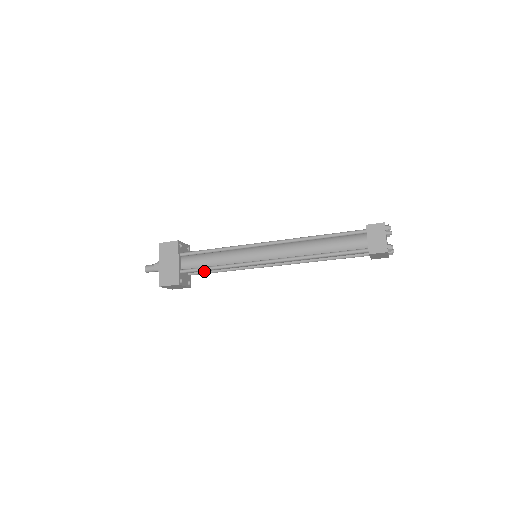
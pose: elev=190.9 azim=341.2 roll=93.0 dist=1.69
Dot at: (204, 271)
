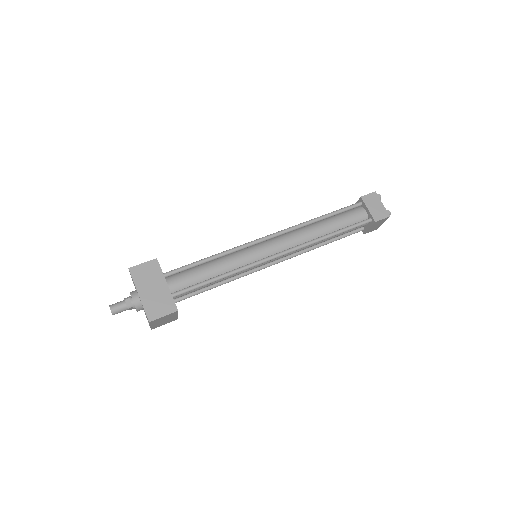
Dot at: (193, 292)
